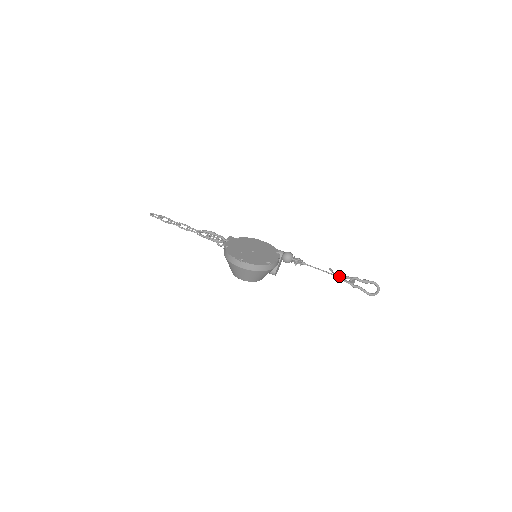
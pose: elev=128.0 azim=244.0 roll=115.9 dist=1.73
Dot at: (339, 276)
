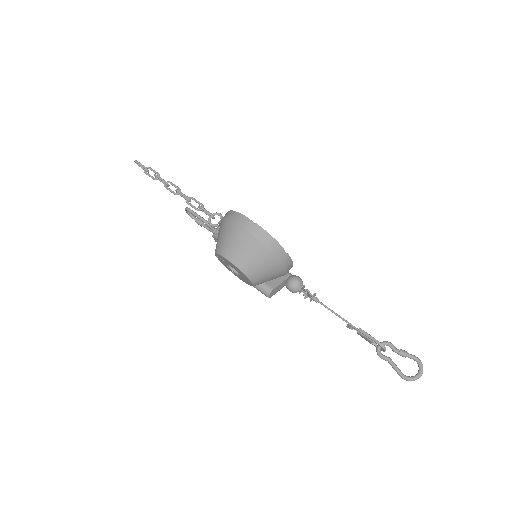
Dot at: occluded
